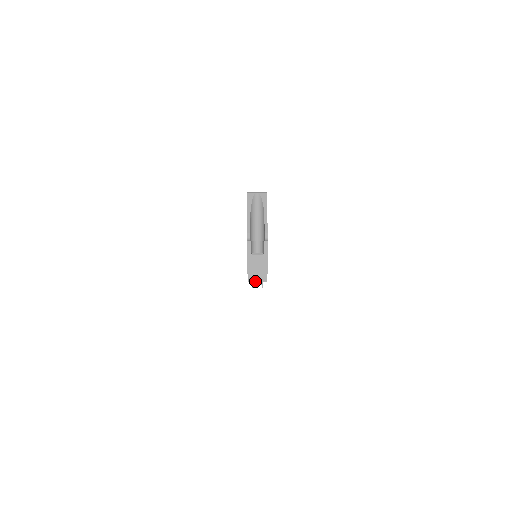
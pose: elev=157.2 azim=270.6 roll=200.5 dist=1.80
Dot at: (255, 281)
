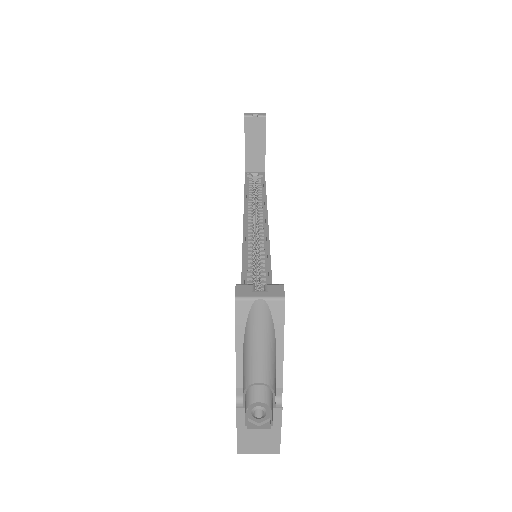
Dot at: occluded
